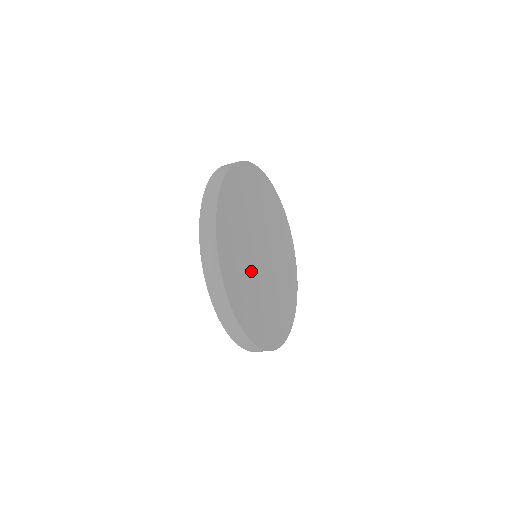
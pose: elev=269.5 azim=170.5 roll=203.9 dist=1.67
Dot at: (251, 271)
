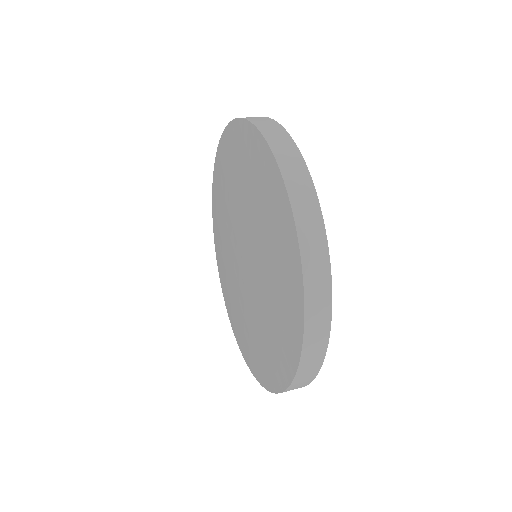
Dot at: occluded
